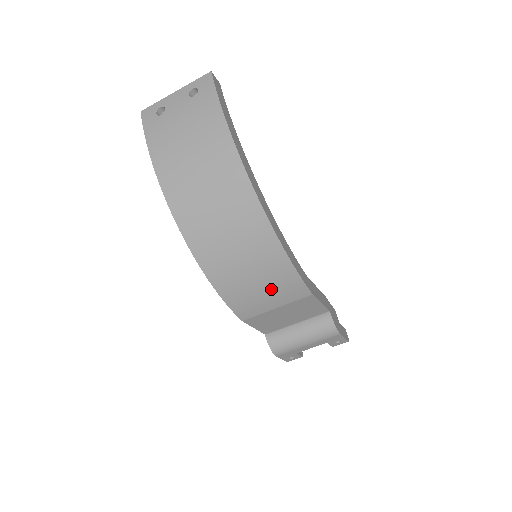
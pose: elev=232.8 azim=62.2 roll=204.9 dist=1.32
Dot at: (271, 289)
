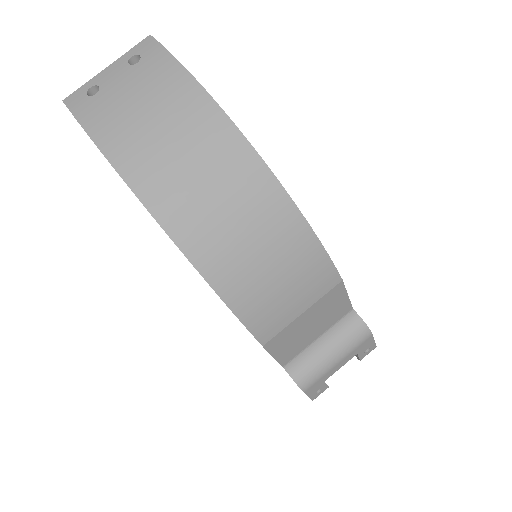
Dot at: (296, 283)
